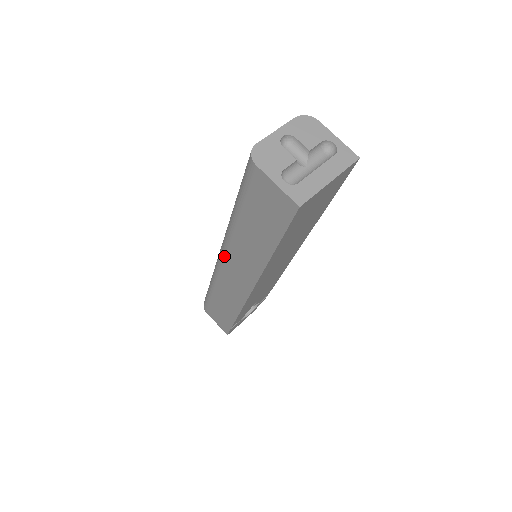
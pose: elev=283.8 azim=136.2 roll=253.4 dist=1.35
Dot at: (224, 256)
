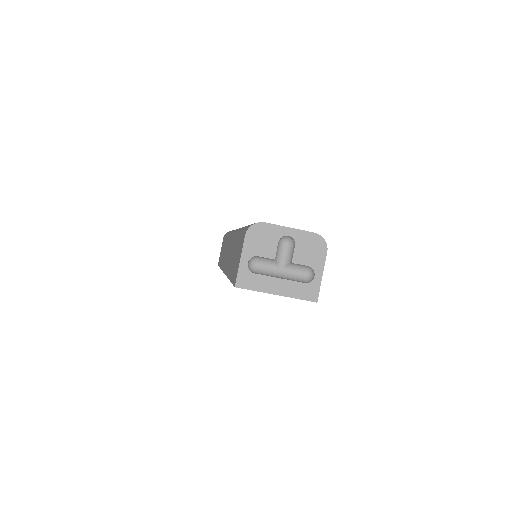
Dot at: occluded
